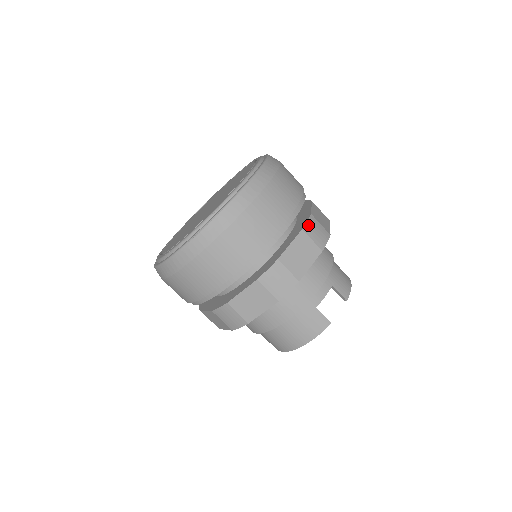
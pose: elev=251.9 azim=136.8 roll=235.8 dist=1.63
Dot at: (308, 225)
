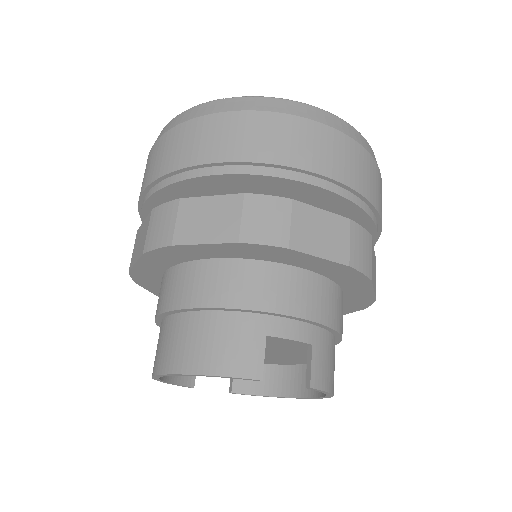
Dot at: (360, 229)
